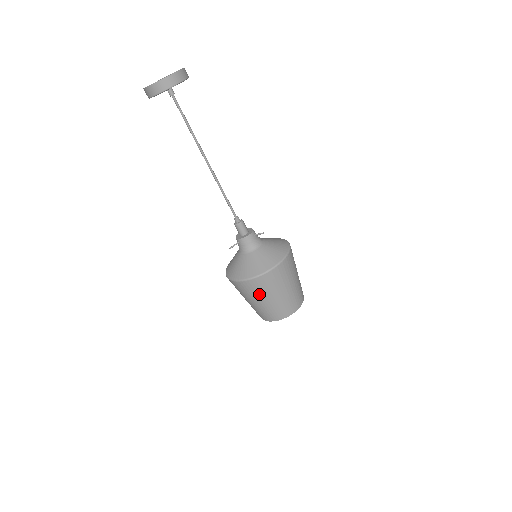
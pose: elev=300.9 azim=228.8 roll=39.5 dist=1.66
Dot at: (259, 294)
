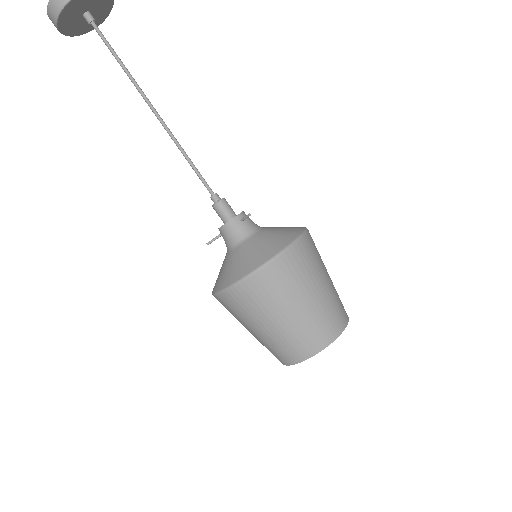
Dot at: (248, 316)
